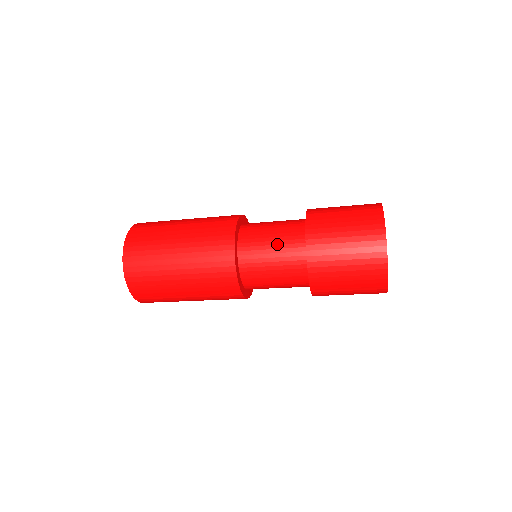
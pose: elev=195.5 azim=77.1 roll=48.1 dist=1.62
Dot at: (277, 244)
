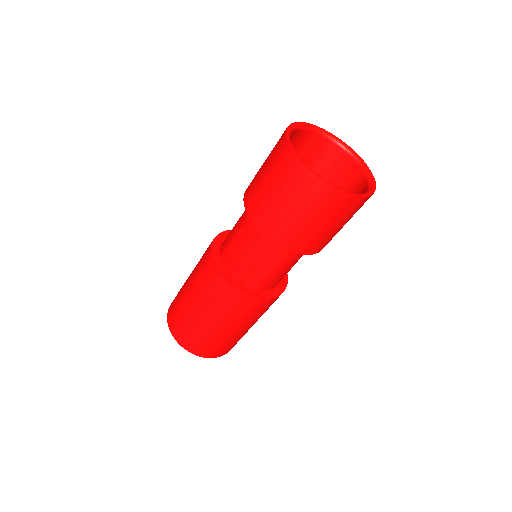
Dot at: (247, 245)
